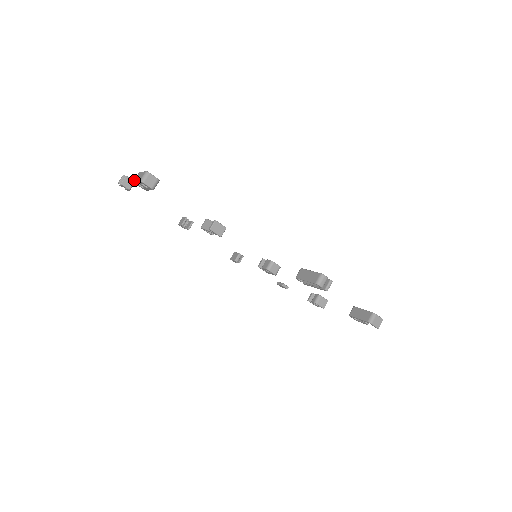
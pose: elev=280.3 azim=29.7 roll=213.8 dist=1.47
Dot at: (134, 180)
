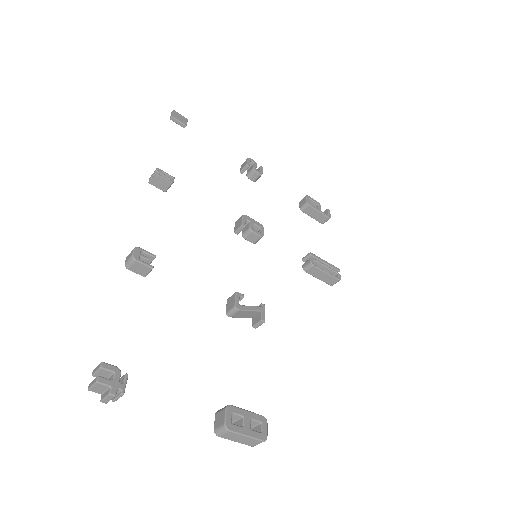
Dot at: occluded
